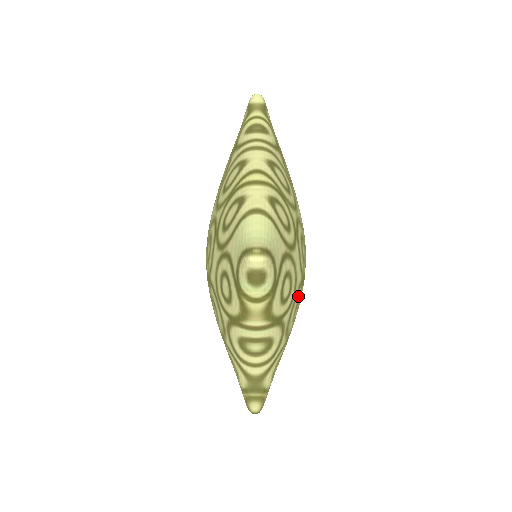
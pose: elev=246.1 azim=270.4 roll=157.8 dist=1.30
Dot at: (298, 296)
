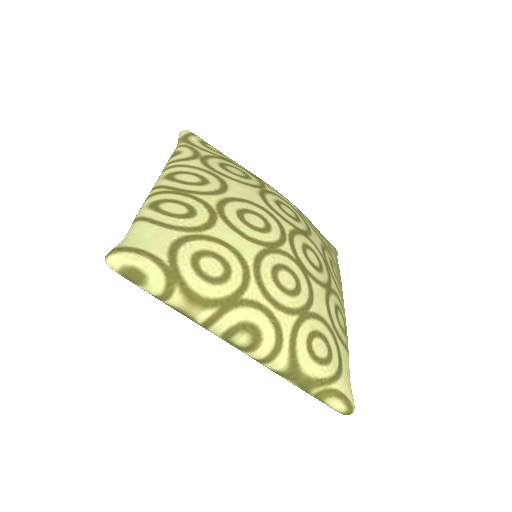
Dot at: (267, 266)
